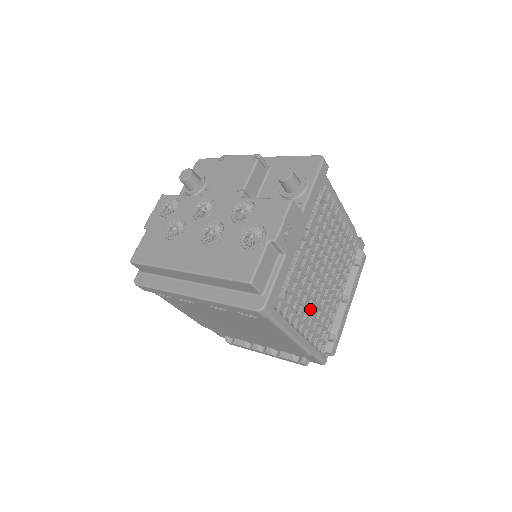
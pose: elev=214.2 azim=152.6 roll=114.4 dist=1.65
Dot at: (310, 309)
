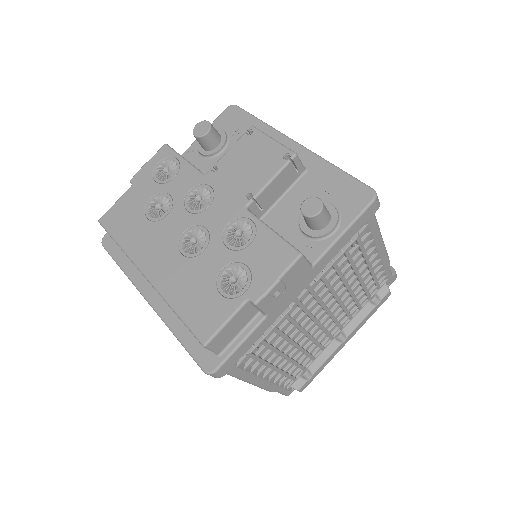
Dot at: (288, 352)
